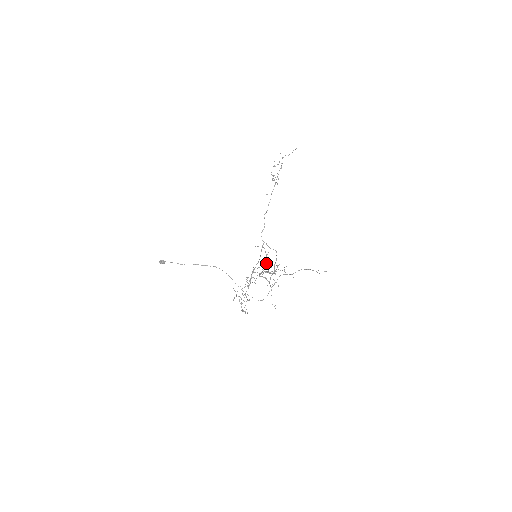
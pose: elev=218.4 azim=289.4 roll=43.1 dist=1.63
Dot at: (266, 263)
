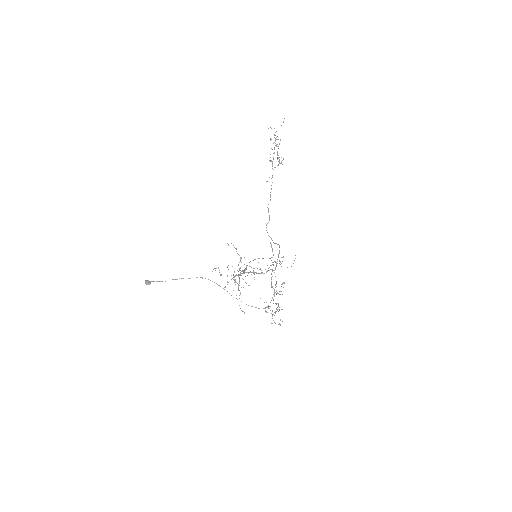
Dot at: occluded
